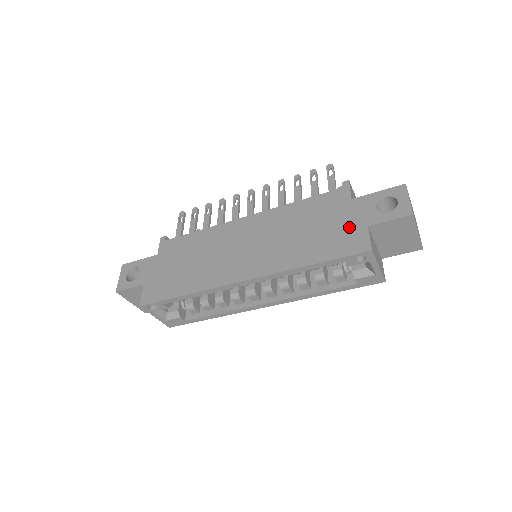
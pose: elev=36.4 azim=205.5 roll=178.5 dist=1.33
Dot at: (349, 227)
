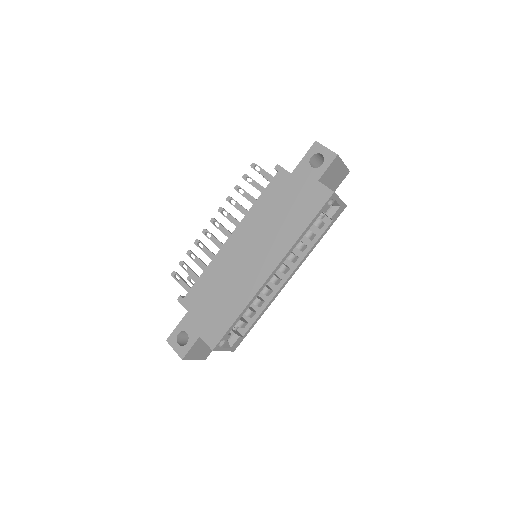
Dot at: (307, 190)
